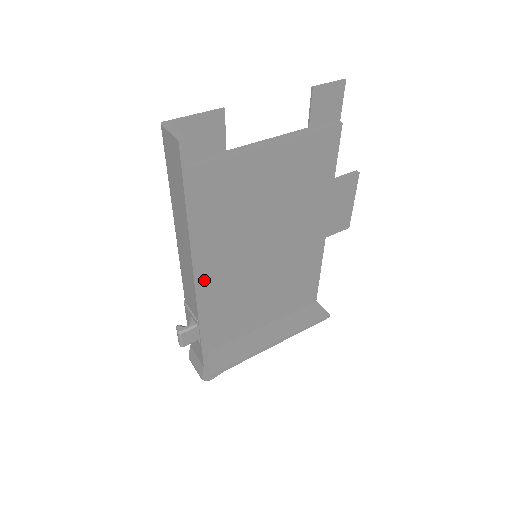
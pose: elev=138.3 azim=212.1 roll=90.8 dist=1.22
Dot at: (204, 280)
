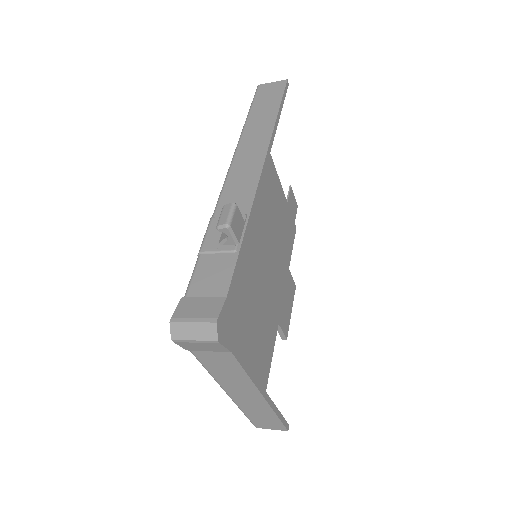
Dot at: occluded
